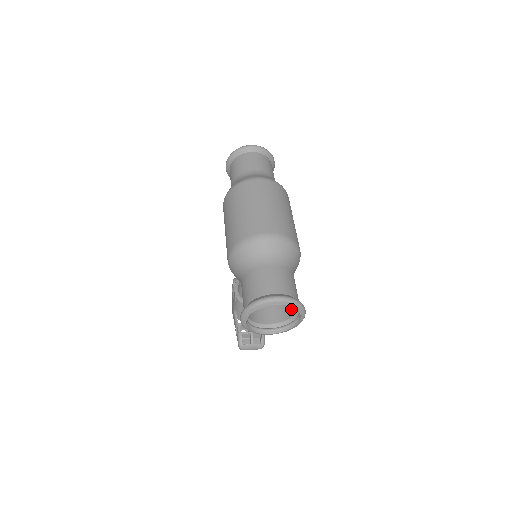
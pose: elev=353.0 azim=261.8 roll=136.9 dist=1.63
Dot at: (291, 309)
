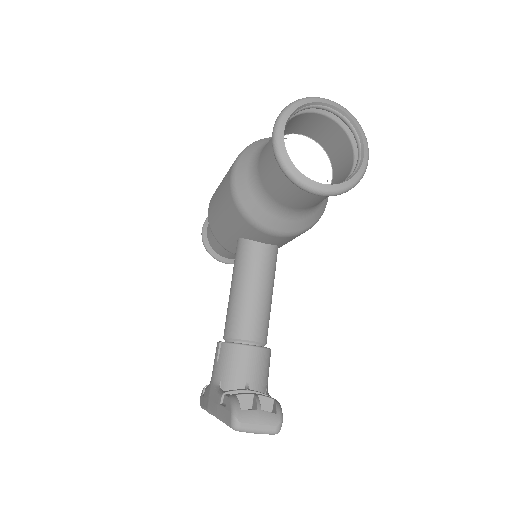
Dot at: (341, 180)
